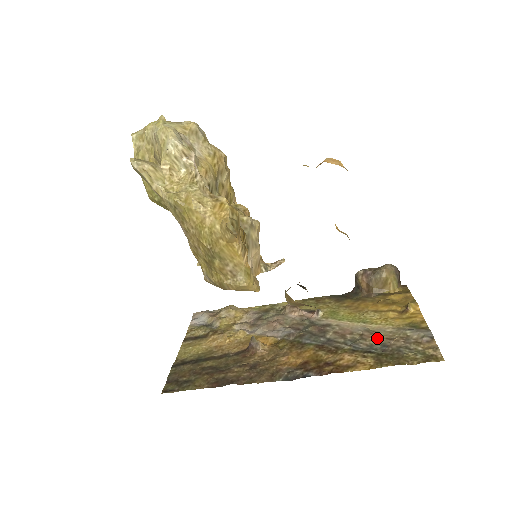
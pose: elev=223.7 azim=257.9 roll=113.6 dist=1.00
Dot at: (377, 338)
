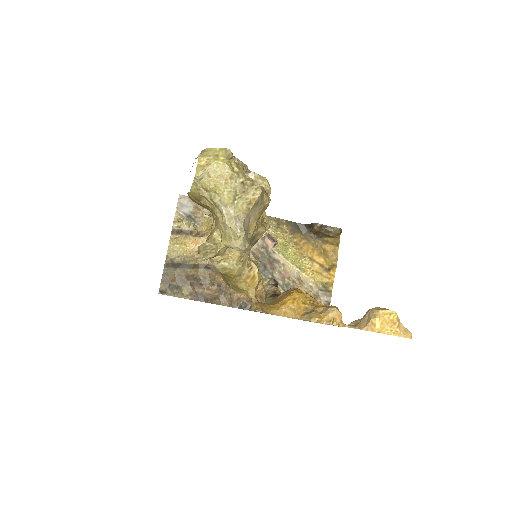
Dot at: (301, 290)
